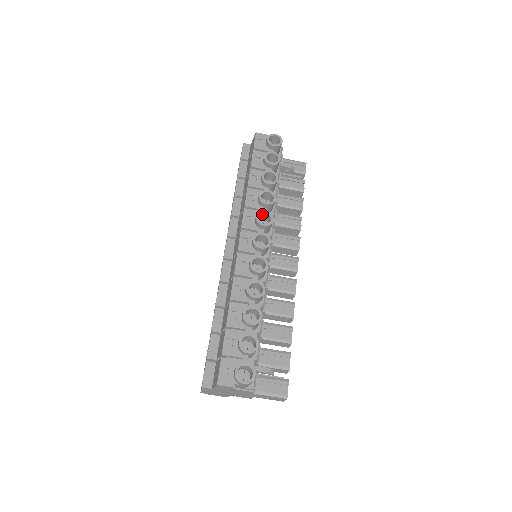
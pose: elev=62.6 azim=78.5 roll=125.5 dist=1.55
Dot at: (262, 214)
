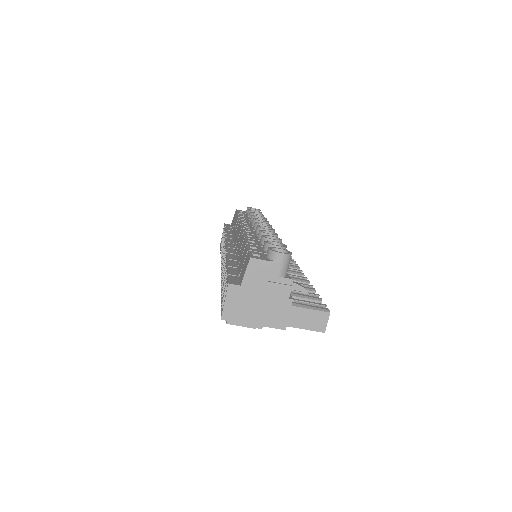
Dot at: occluded
